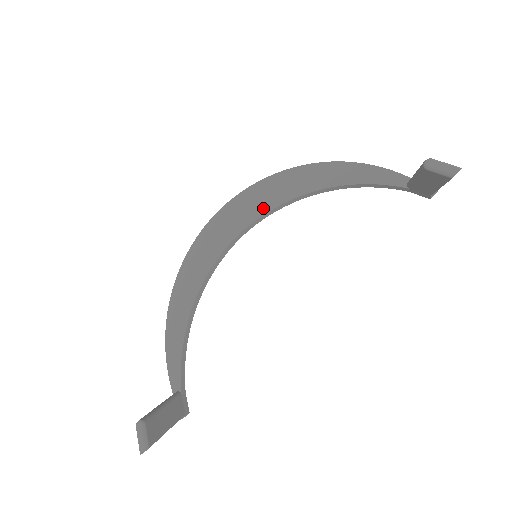
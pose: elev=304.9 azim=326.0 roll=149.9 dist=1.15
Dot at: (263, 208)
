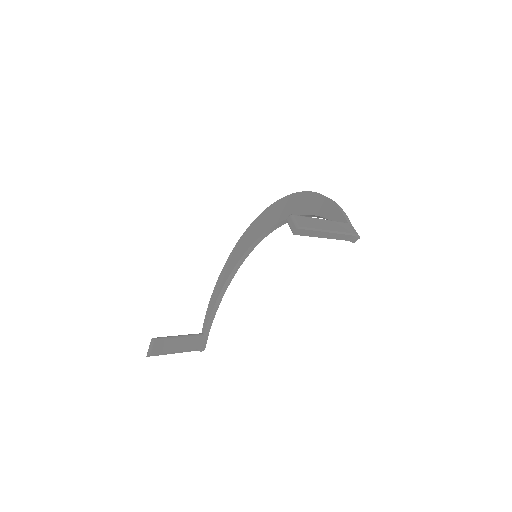
Dot at: (276, 220)
